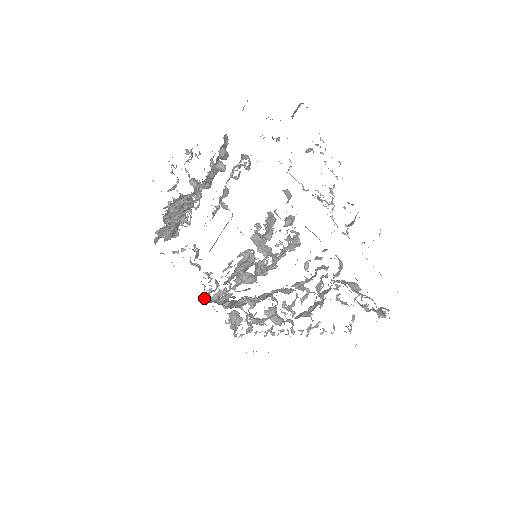
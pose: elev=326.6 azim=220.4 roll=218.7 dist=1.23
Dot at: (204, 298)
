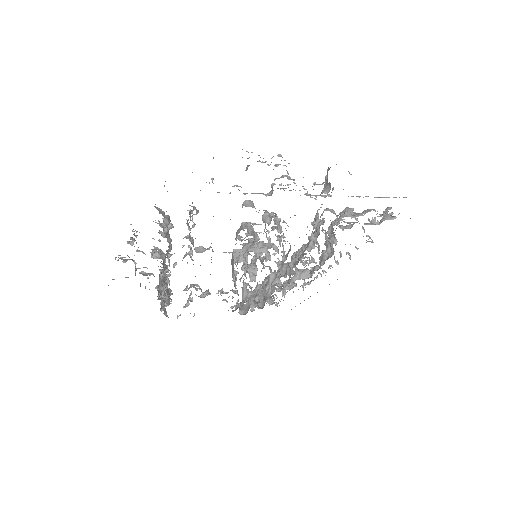
Dot at: occluded
